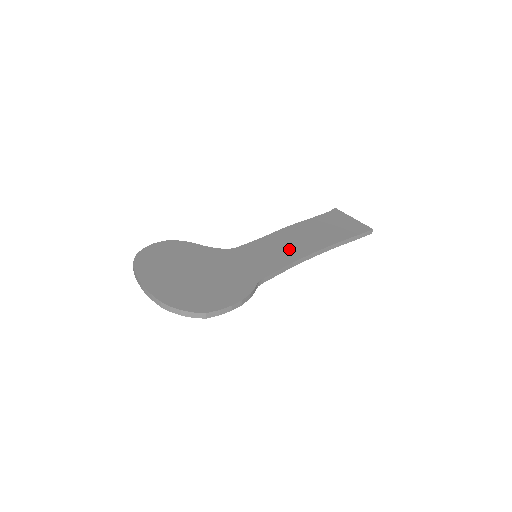
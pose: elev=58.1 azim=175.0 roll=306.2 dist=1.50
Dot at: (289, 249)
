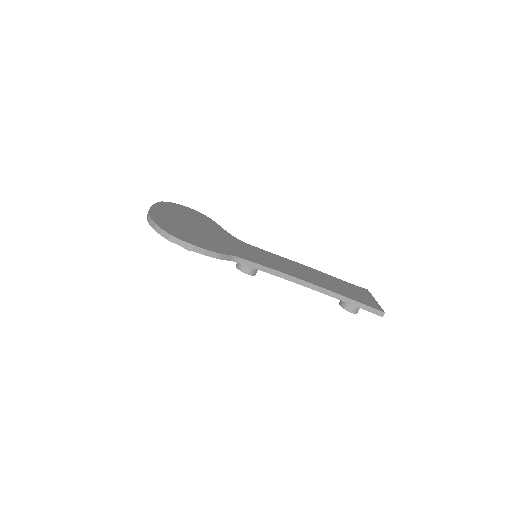
Dot at: (288, 268)
